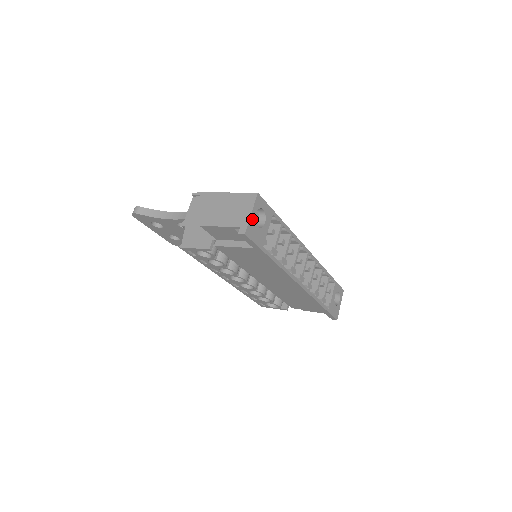
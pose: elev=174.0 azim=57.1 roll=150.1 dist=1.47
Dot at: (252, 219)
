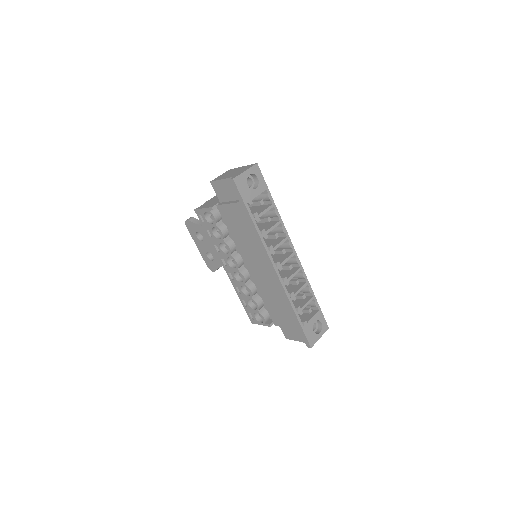
Dot at: (244, 175)
